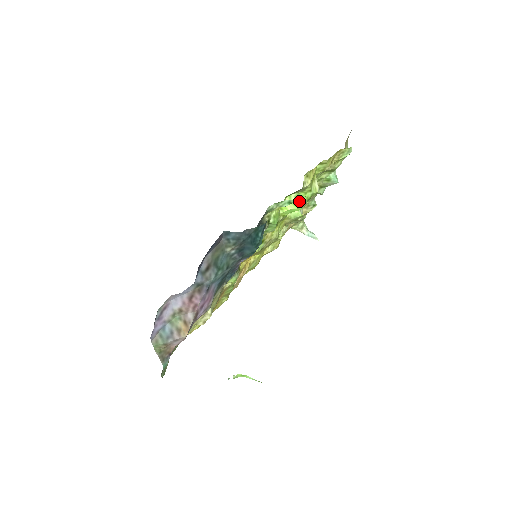
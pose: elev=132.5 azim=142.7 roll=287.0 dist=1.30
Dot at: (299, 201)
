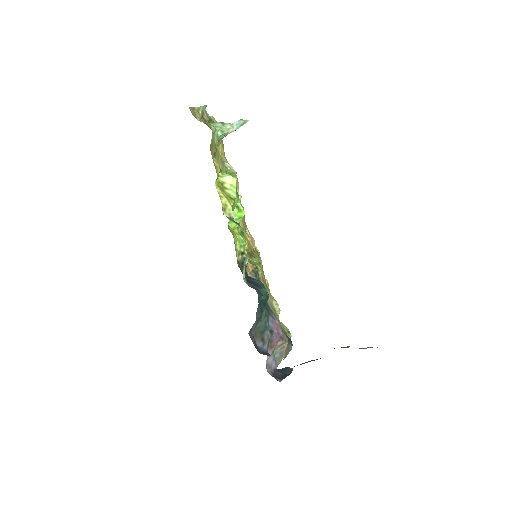
Dot at: (236, 211)
